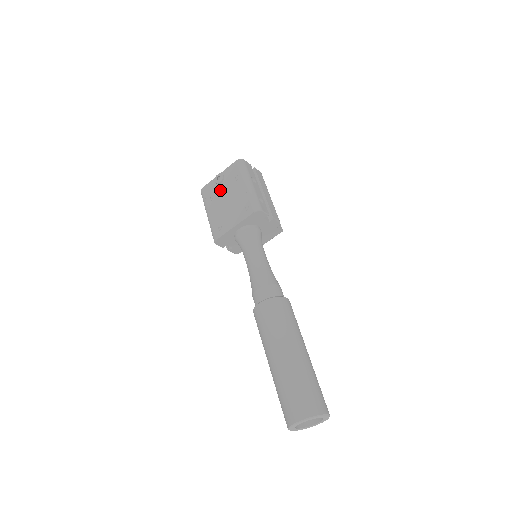
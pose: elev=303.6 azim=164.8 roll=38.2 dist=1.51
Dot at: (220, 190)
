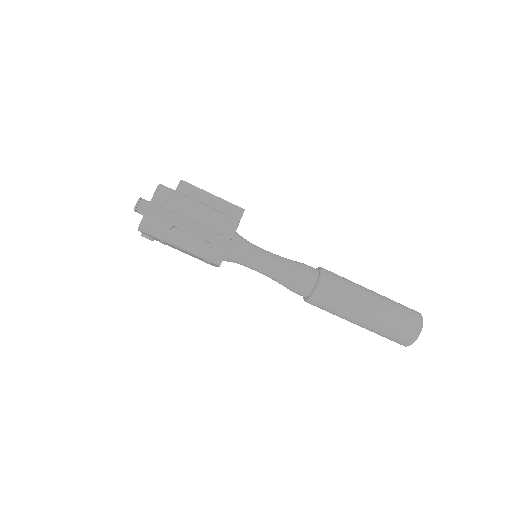
Dot at: occluded
